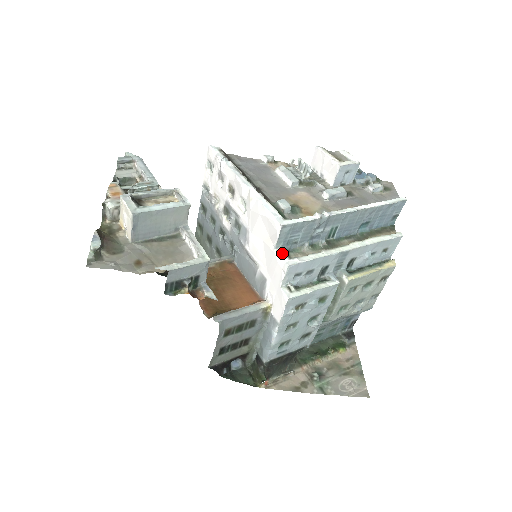
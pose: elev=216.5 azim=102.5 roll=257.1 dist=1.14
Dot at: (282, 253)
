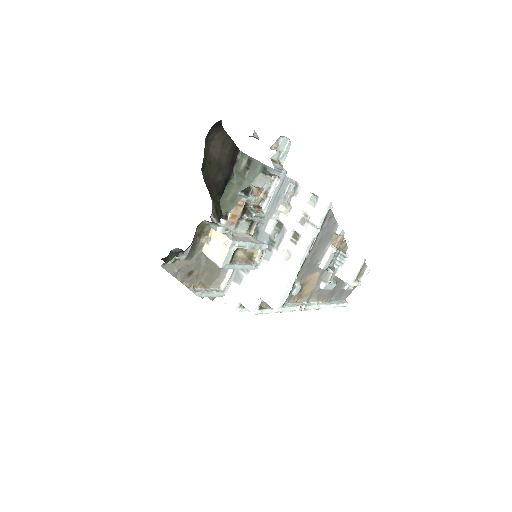
Dot at: (260, 303)
